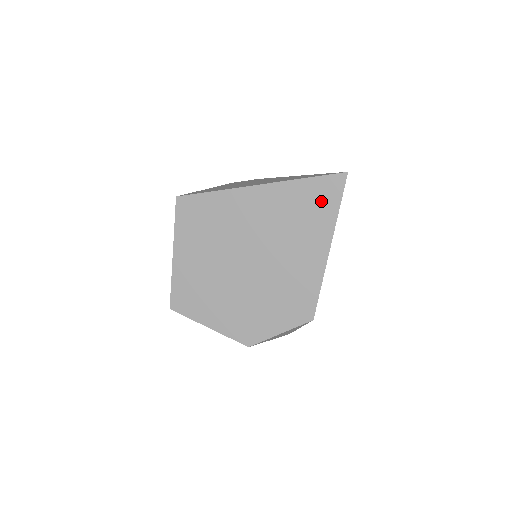
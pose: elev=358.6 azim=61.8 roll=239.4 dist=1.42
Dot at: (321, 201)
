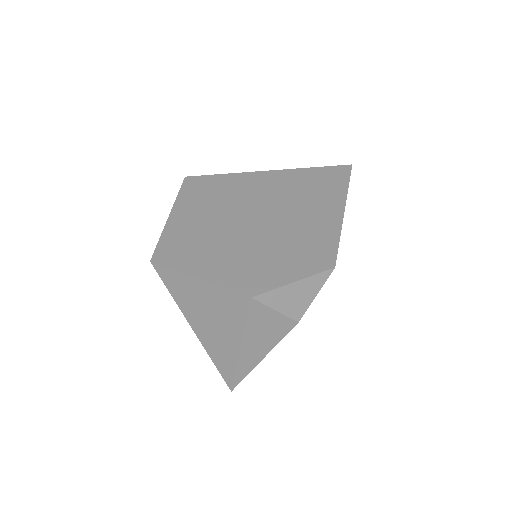
Dot at: (330, 180)
